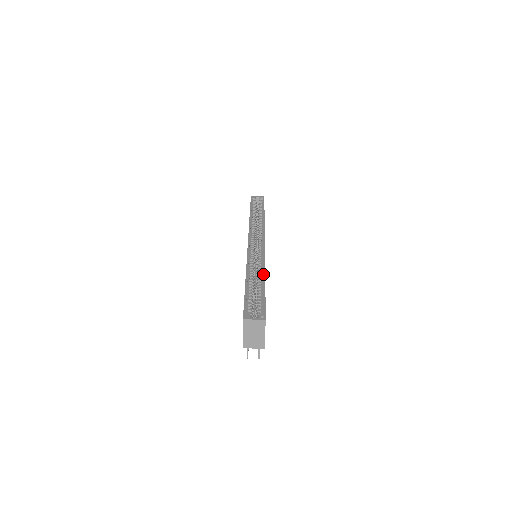
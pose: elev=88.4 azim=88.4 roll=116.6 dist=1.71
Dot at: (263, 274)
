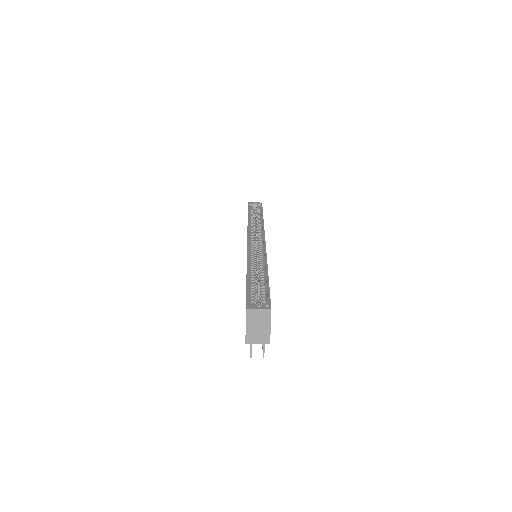
Dot at: (265, 268)
